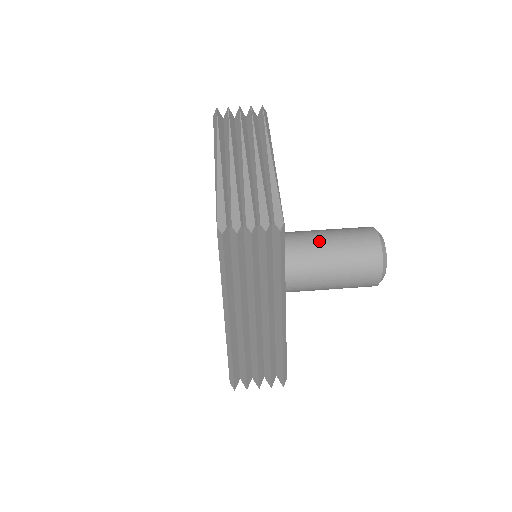
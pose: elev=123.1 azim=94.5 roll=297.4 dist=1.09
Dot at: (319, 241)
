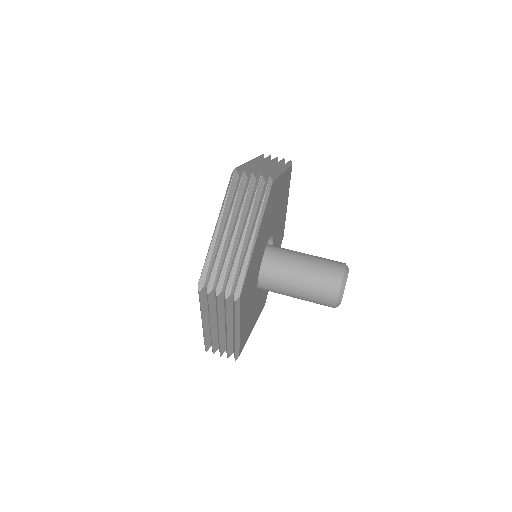
Dot at: (296, 271)
